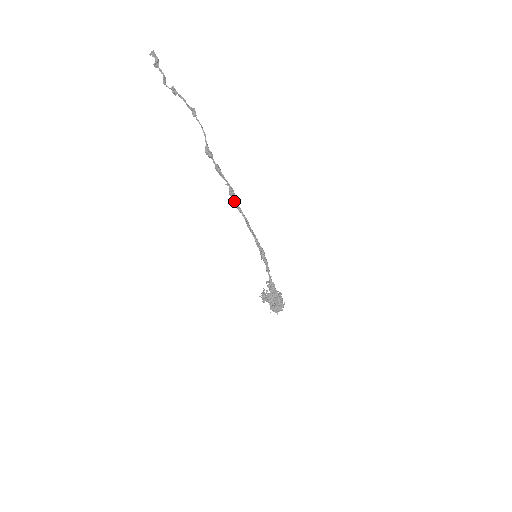
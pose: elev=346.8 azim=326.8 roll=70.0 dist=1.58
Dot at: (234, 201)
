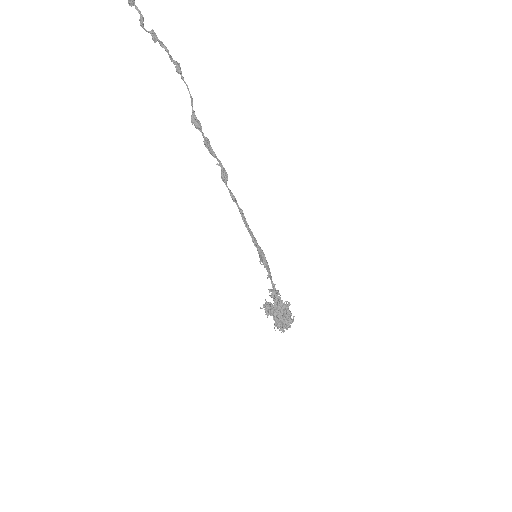
Dot at: (227, 187)
